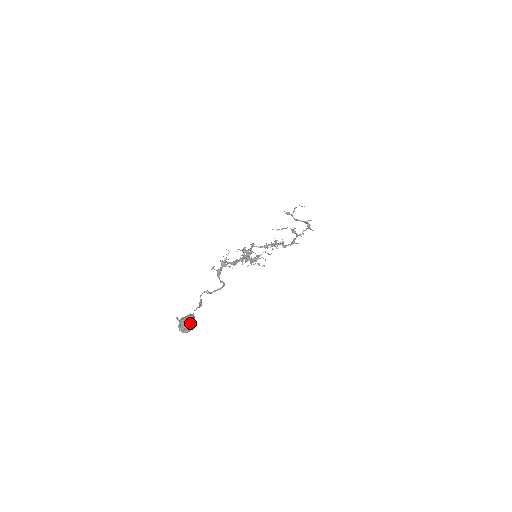
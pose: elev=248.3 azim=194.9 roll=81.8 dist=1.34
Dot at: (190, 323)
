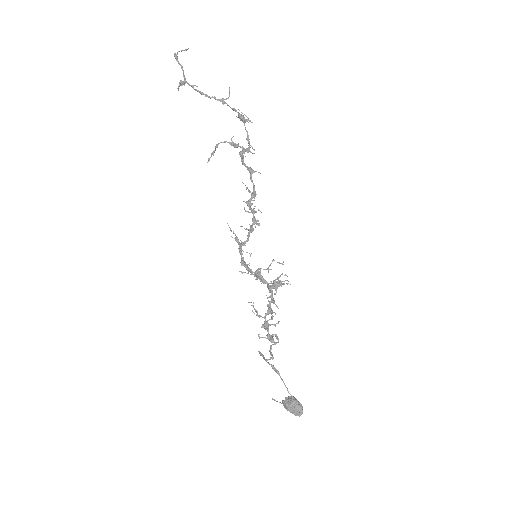
Dot at: (302, 411)
